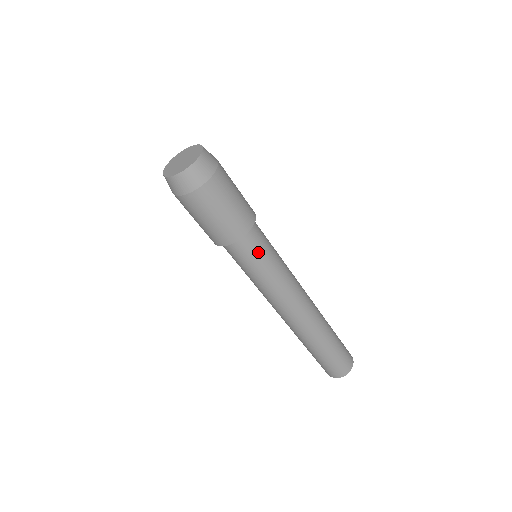
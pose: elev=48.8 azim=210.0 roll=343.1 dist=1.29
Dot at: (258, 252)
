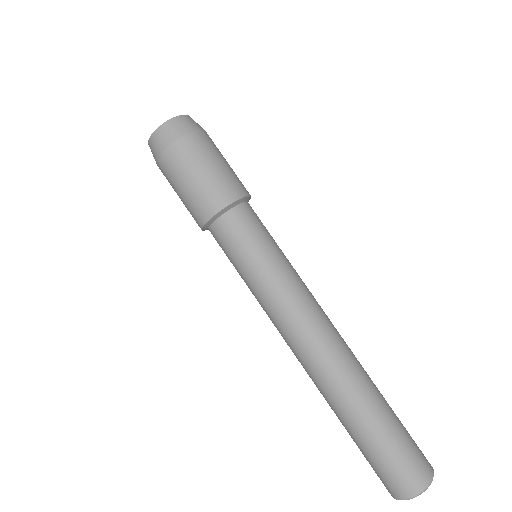
Dot at: (237, 243)
